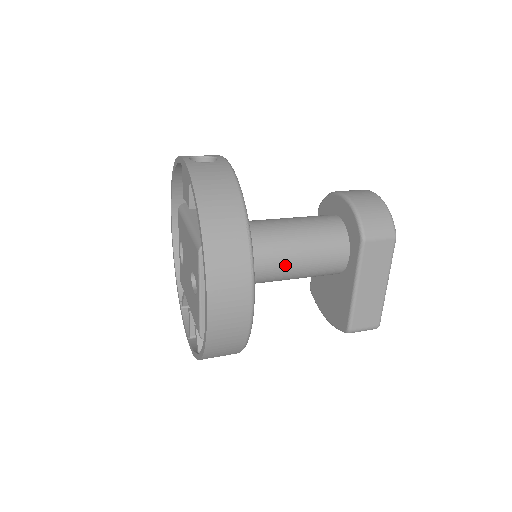
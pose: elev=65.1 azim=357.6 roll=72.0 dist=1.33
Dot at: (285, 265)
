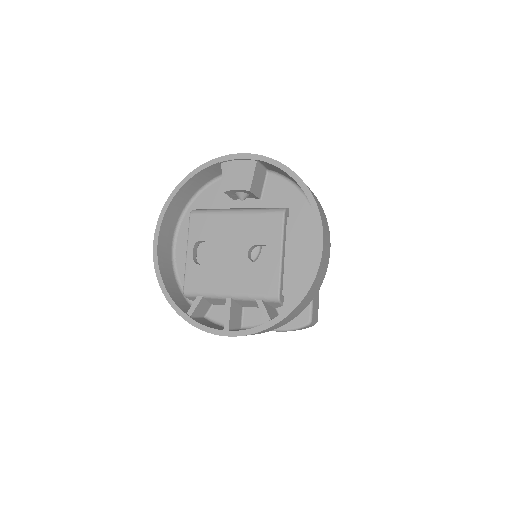
Dot at: occluded
